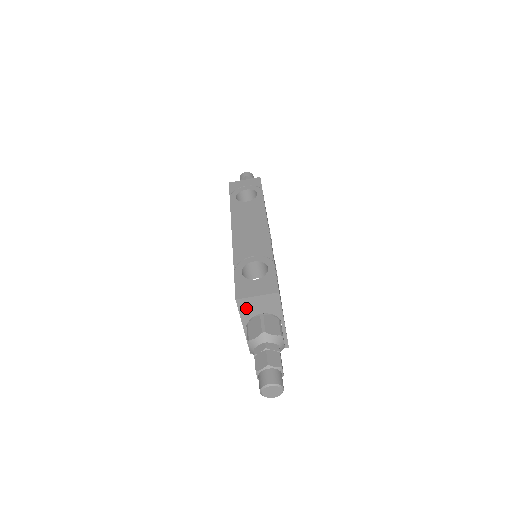
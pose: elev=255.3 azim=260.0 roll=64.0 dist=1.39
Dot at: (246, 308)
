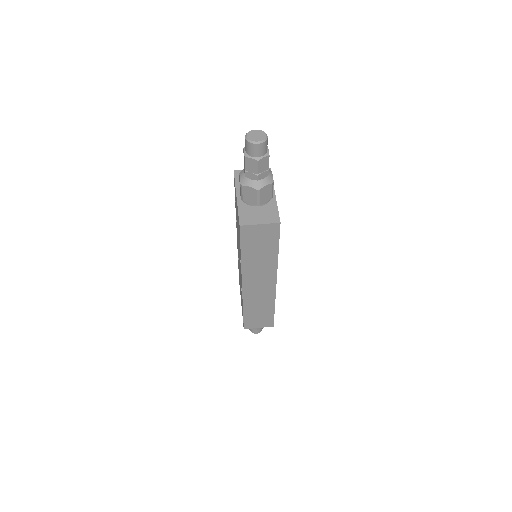
Dot at: occluded
